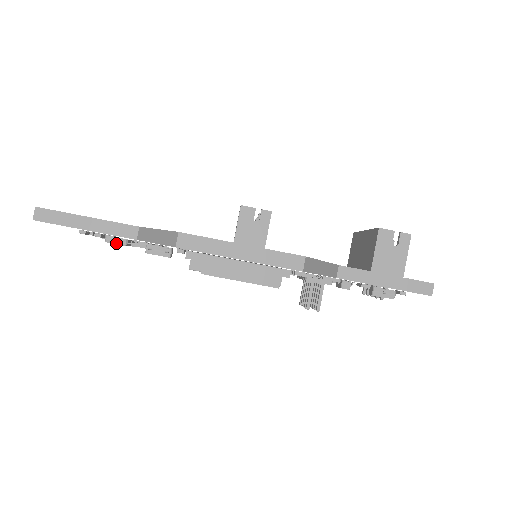
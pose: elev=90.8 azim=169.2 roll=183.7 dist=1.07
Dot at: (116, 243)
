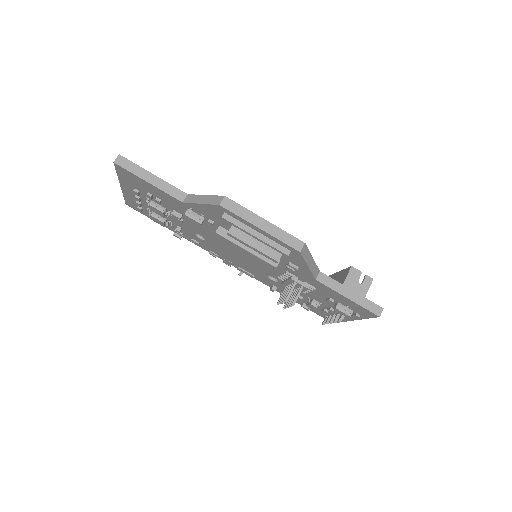
Dot at: (157, 208)
